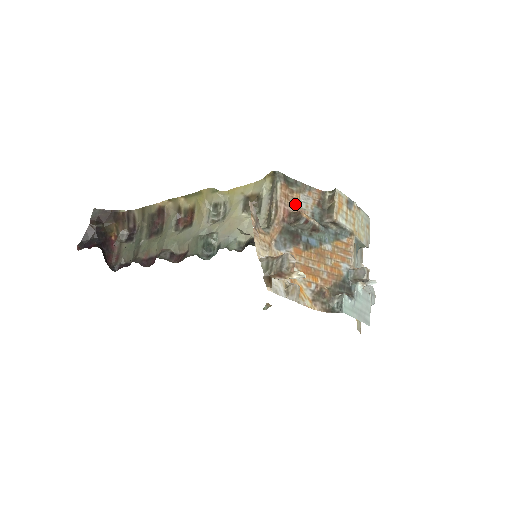
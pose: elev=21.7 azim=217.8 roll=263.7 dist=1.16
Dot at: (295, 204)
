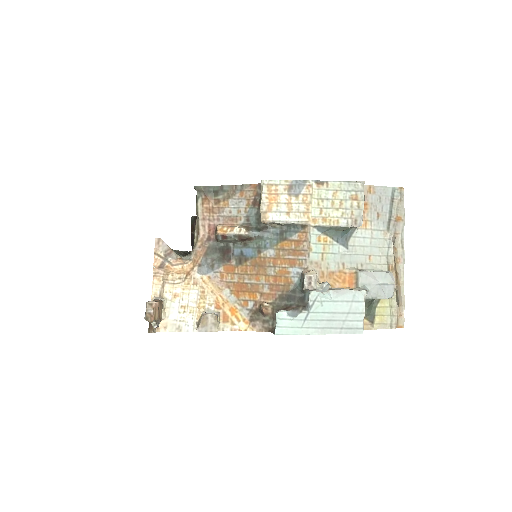
Dot at: (223, 214)
